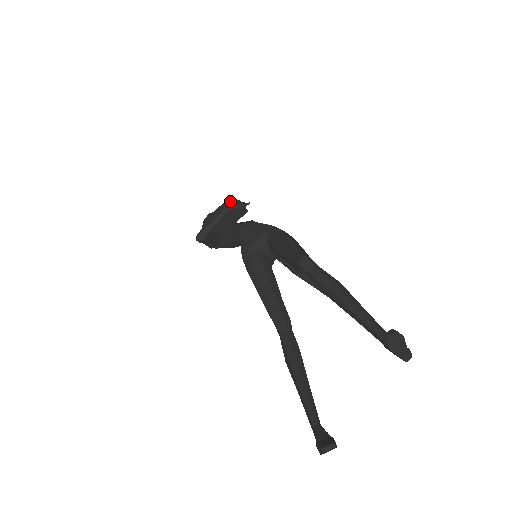
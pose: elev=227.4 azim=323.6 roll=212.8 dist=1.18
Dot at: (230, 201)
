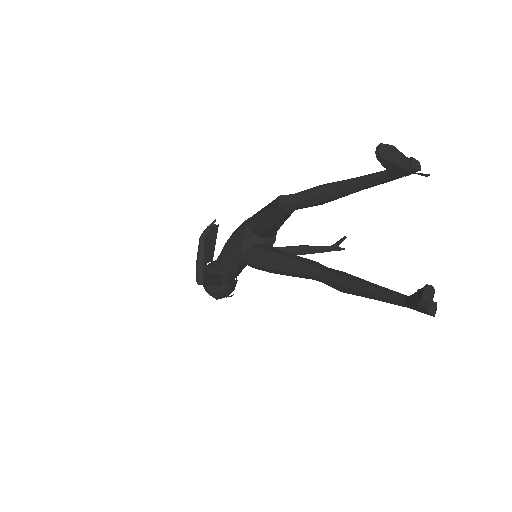
Dot at: occluded
